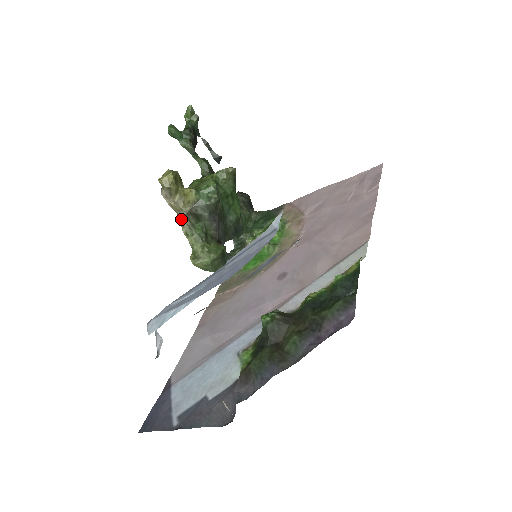
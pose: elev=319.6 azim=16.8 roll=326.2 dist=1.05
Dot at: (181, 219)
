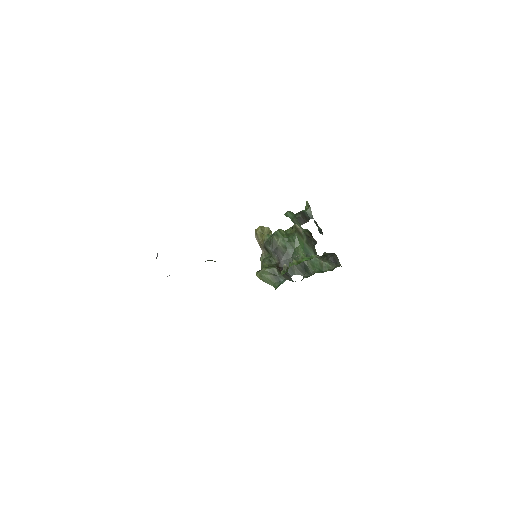
Dot at: (262, 252)
